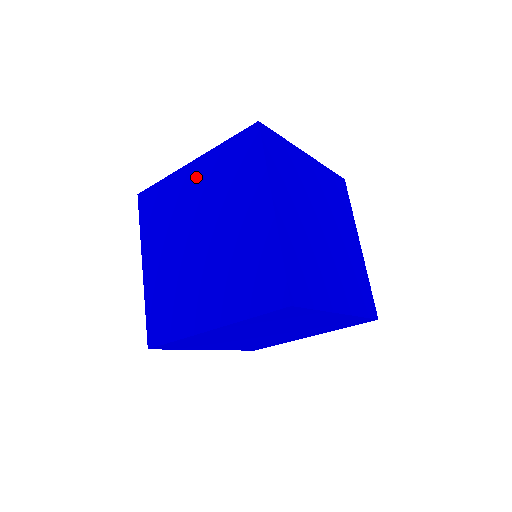
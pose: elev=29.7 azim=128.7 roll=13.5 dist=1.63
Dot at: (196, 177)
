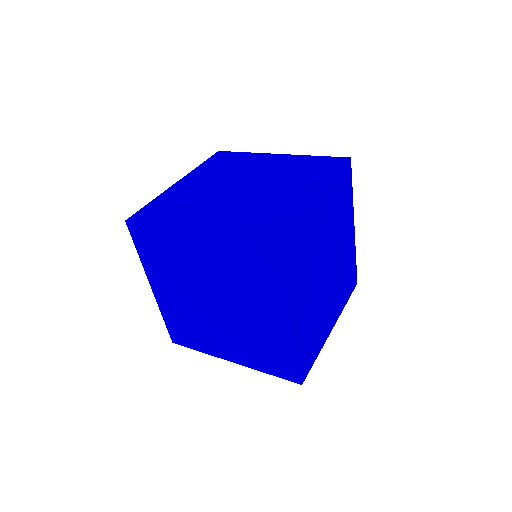
Dot at: (202, 251)
